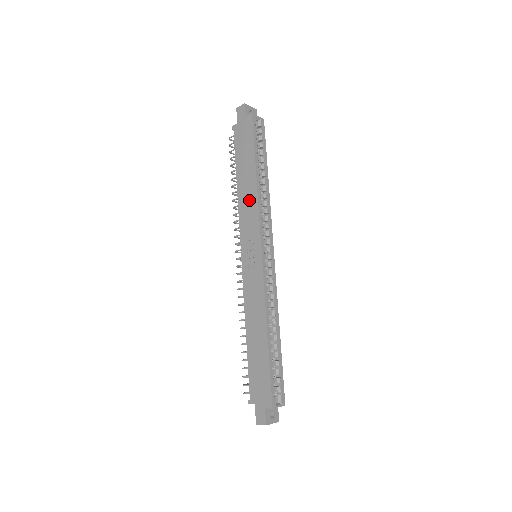
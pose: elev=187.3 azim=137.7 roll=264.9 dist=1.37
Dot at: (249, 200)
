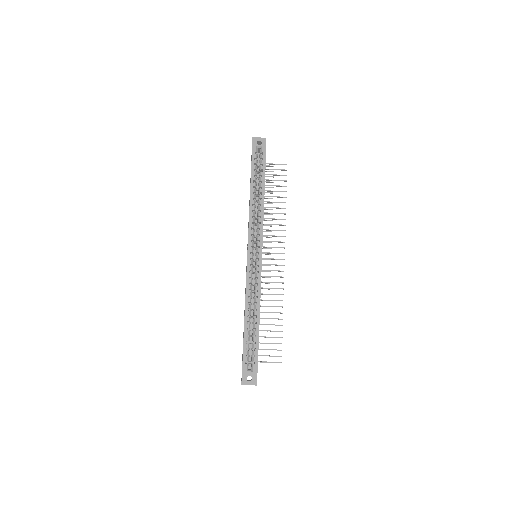
Dot at: occluded
